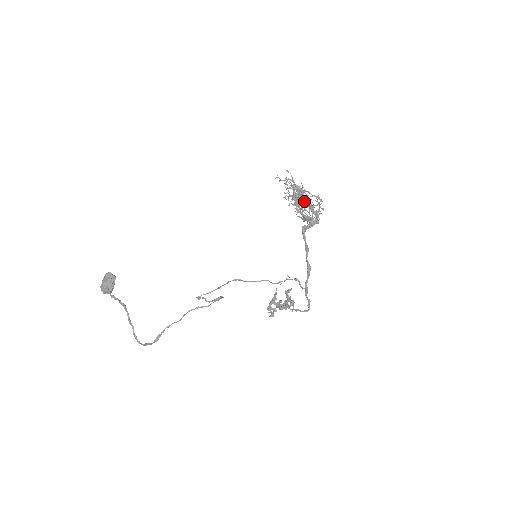
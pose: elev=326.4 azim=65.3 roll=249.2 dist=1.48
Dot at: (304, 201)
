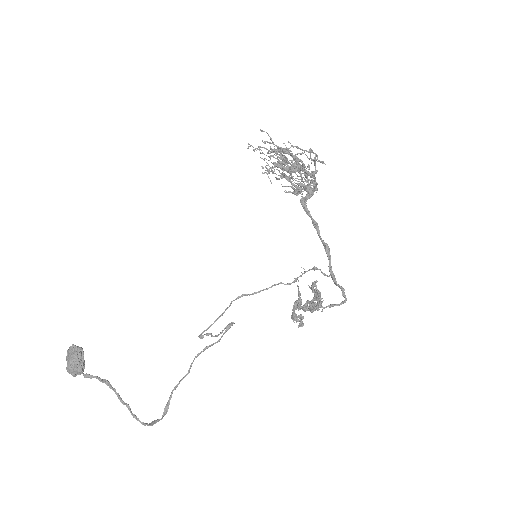
Dot at: (295, 162)
